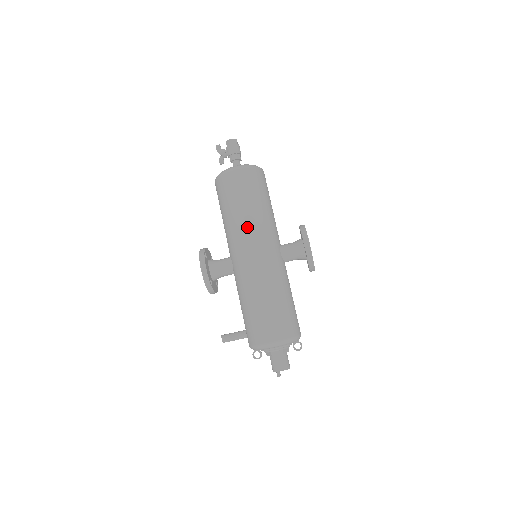
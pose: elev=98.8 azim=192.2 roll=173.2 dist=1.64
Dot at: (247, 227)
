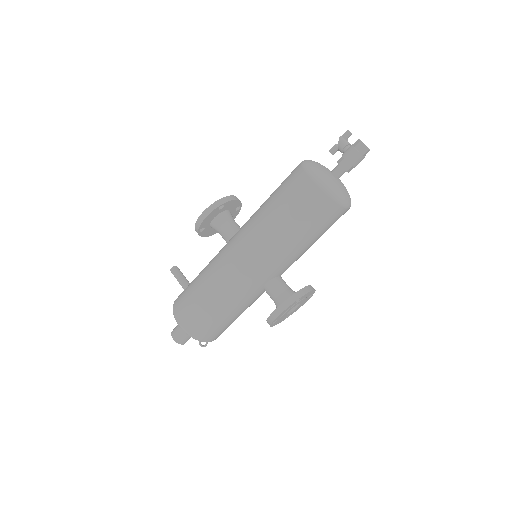
Dot at: (261, 236)
